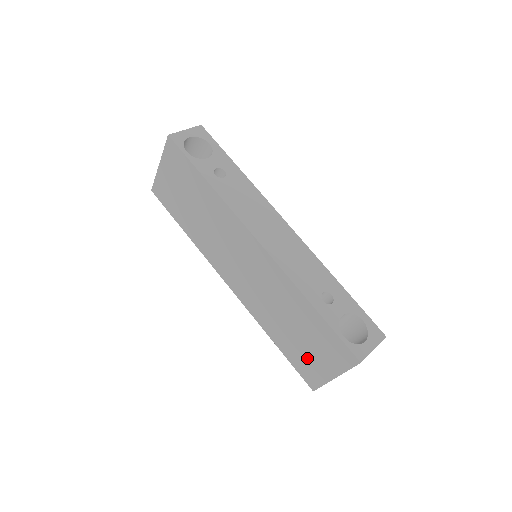
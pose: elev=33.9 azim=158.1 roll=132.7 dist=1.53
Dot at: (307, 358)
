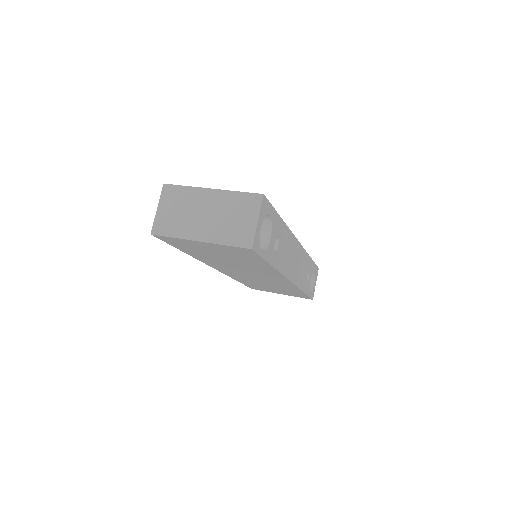
Dot at: (266, 289)
